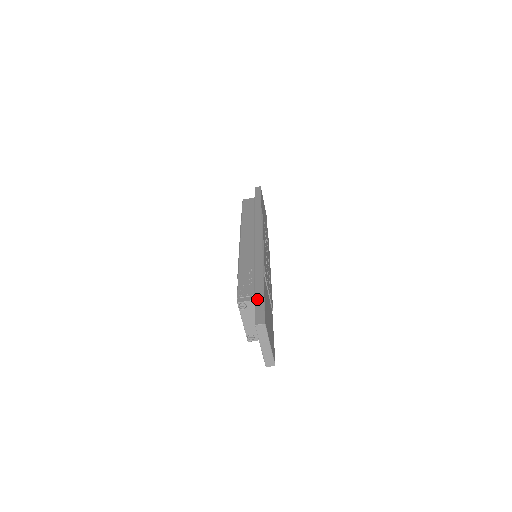
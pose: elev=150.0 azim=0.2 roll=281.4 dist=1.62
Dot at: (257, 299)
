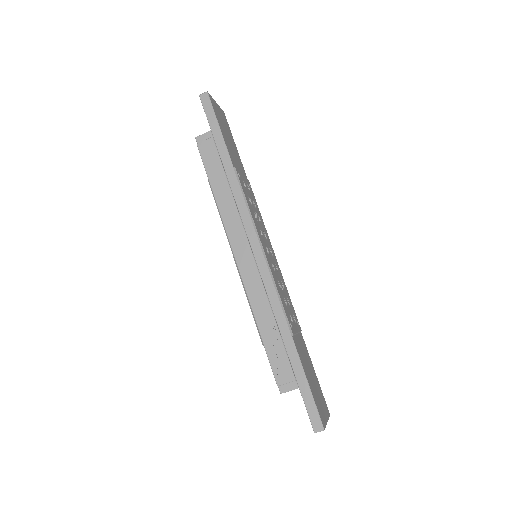
Dot at: (302, 389)
